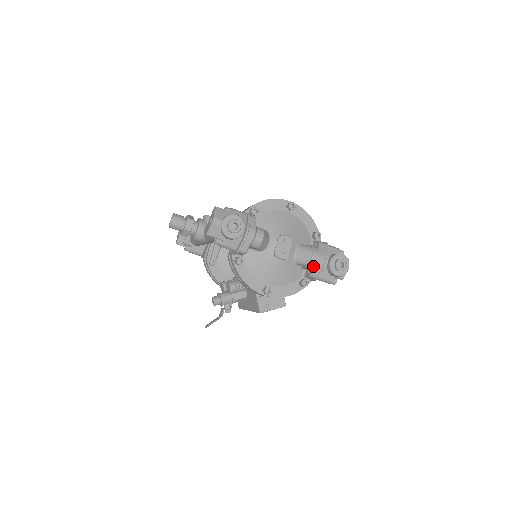
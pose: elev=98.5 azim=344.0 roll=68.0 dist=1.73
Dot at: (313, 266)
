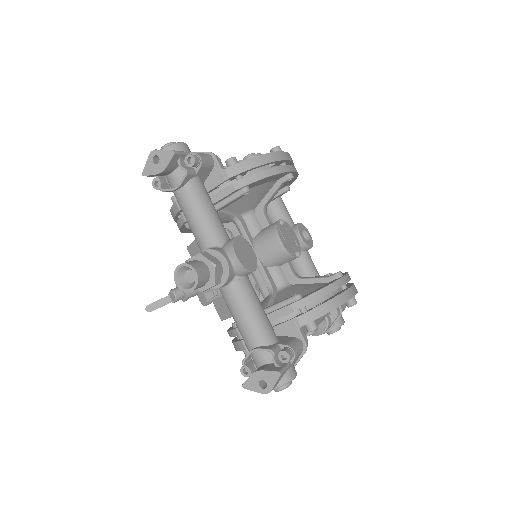
Dot at: occluded
